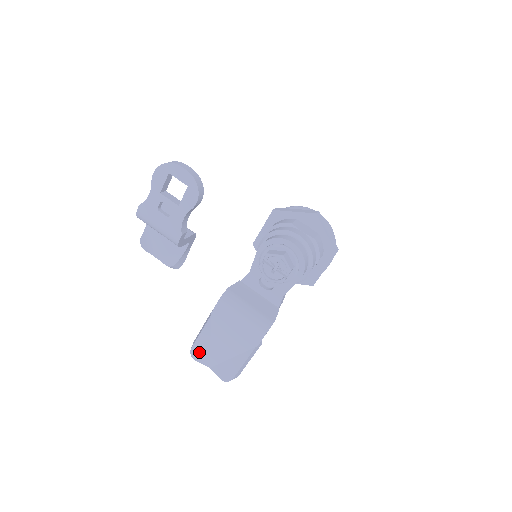
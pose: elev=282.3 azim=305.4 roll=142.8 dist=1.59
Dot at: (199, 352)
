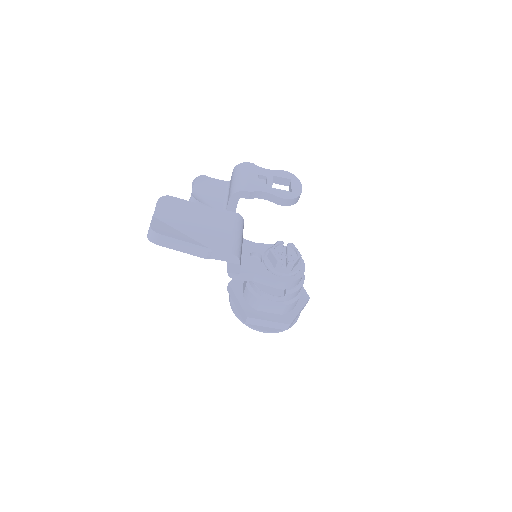
Dot at: (169, 204)
